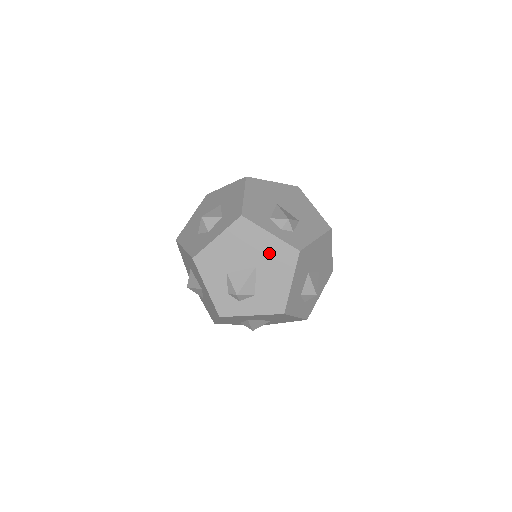
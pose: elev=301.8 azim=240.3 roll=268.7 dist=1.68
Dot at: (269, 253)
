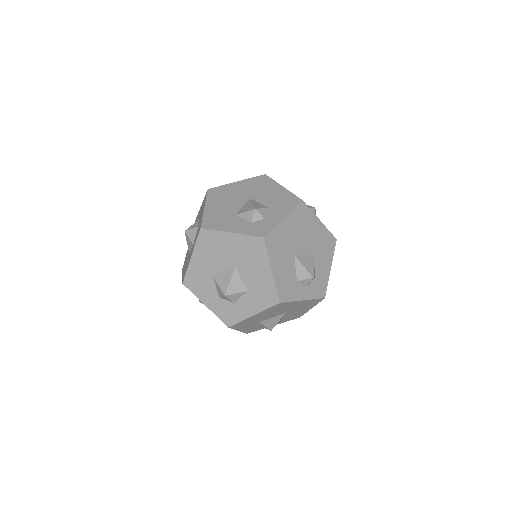
Dot at: (249, 188)
